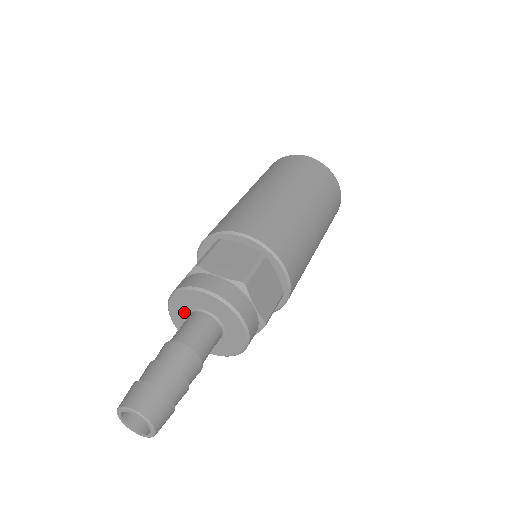
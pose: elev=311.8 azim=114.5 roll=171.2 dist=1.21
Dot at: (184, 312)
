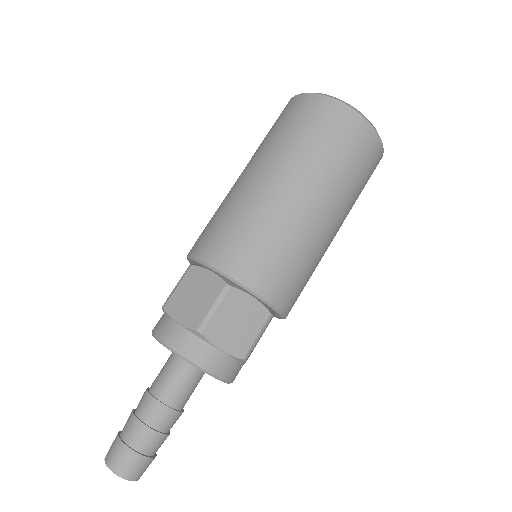
Dot at: occluded
